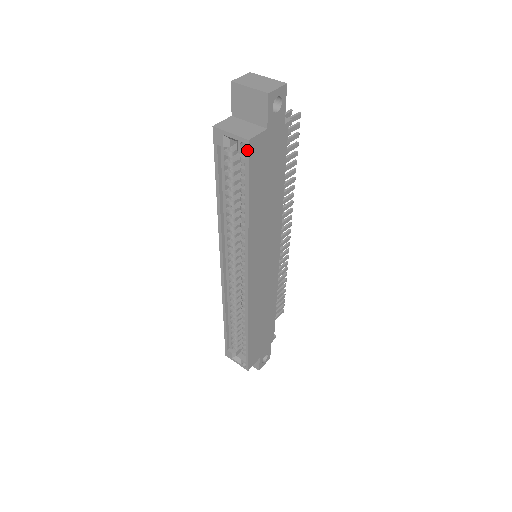
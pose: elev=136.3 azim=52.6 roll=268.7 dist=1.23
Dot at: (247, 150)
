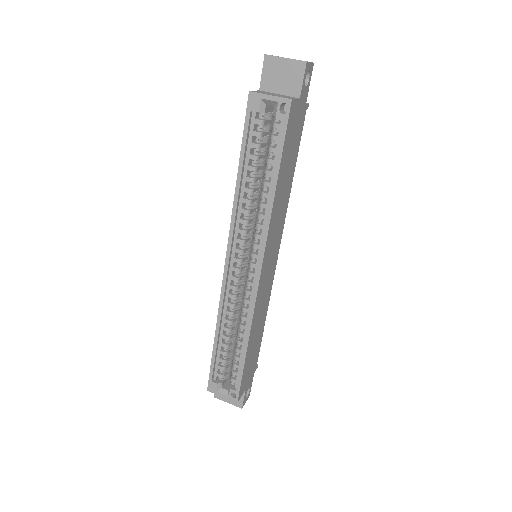
Dot at: (288, 111)
